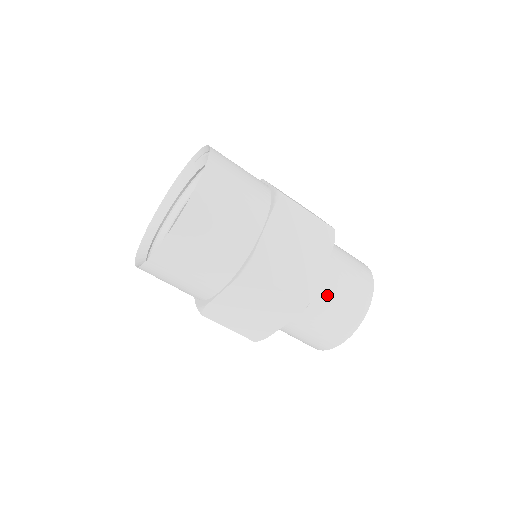
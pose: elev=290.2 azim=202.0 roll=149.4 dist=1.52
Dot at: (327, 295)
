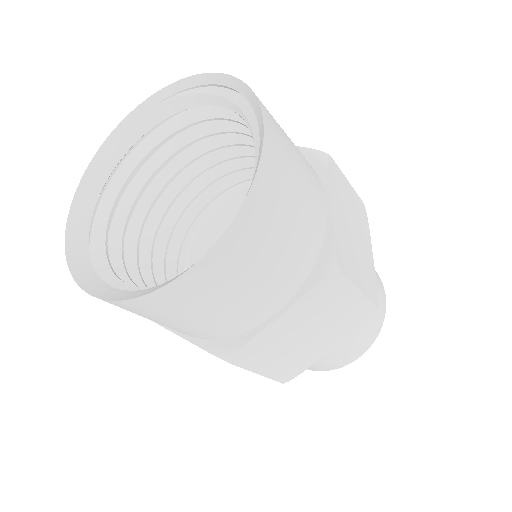
Dot at: occluded
